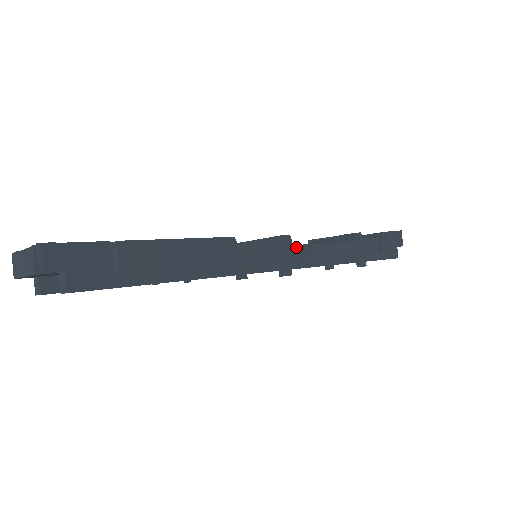
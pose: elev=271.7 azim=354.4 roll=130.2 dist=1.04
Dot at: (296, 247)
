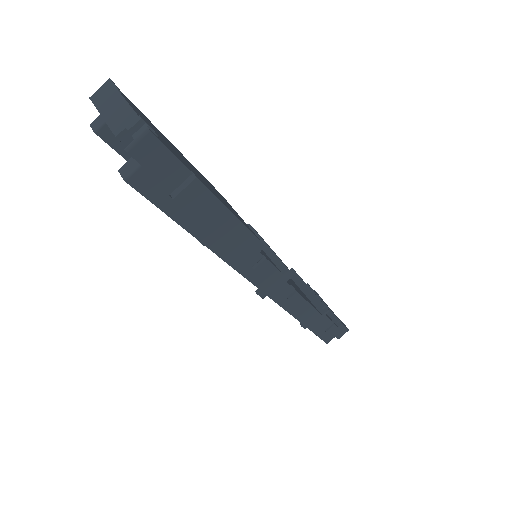
Dot at: (287, 285)
